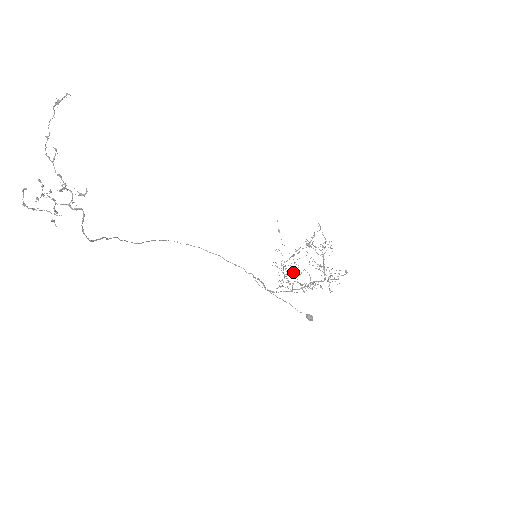
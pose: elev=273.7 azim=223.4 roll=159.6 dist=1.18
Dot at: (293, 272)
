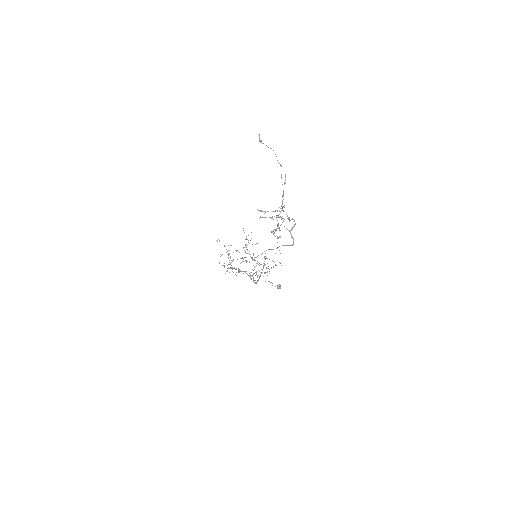
Dot at: occluded
